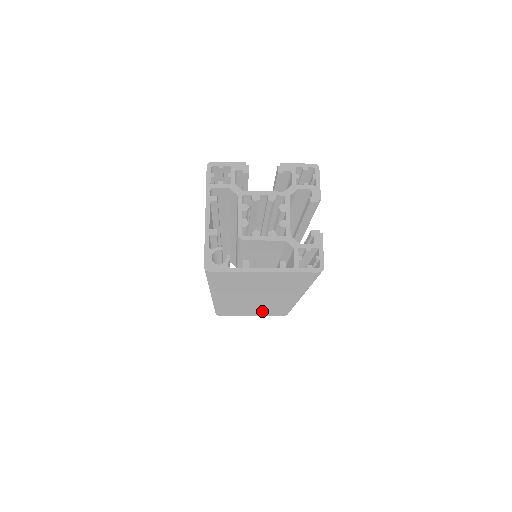
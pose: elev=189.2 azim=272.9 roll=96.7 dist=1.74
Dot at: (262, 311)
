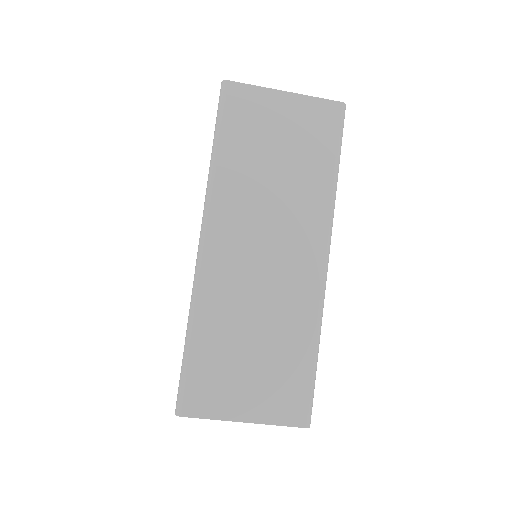
Dot at: (266, 369)
